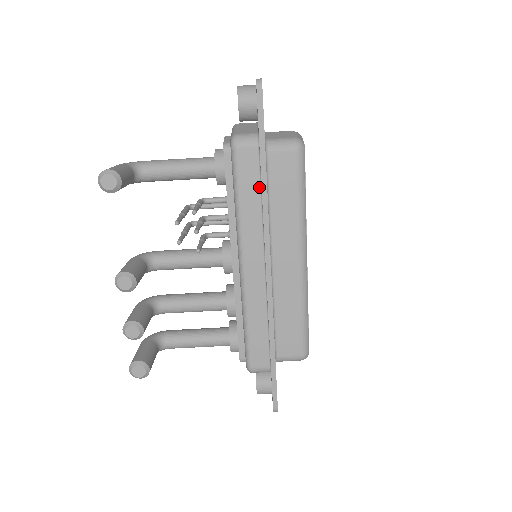
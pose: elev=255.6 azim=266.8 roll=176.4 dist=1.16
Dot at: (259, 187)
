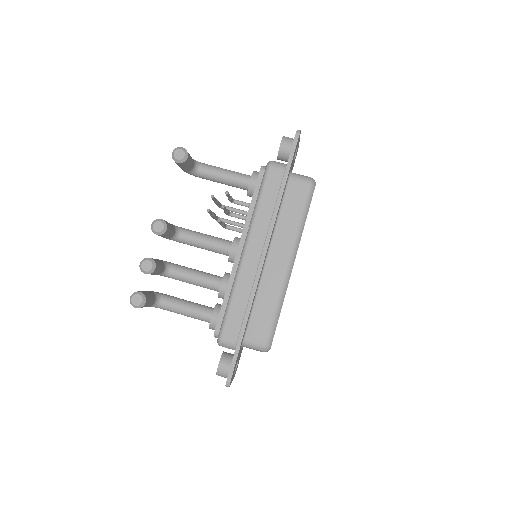
Dot at: (276, 198)
